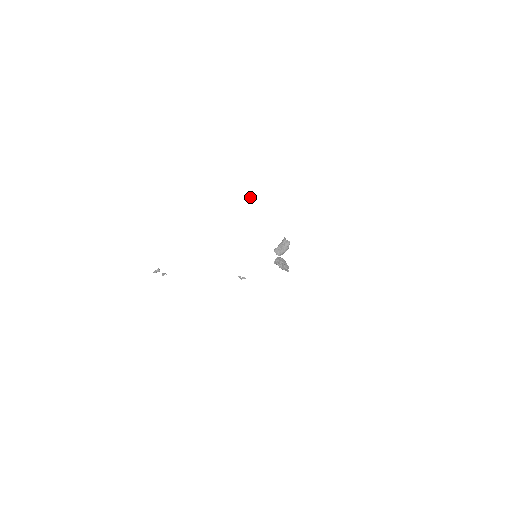
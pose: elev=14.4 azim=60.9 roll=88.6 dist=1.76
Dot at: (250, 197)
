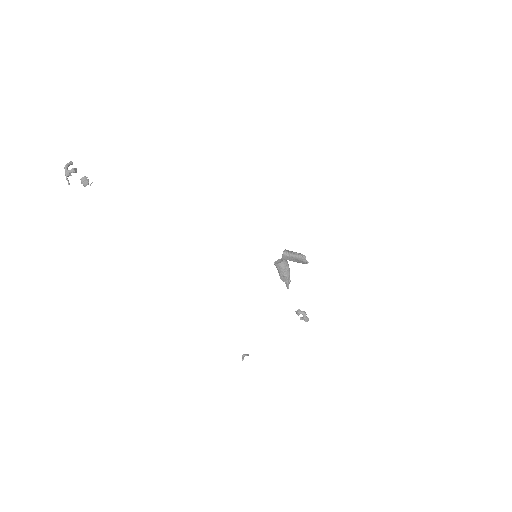
Dot at: (306, 320)
